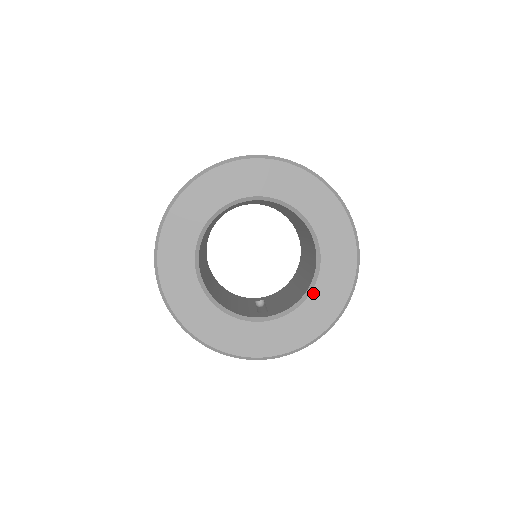
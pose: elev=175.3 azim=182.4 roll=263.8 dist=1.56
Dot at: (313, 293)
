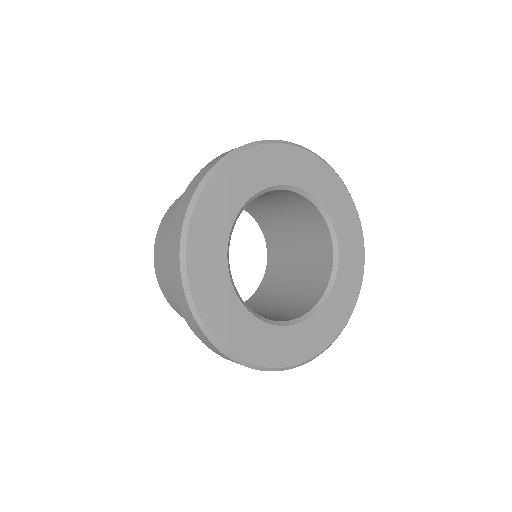
Dot at: (305, 323)
